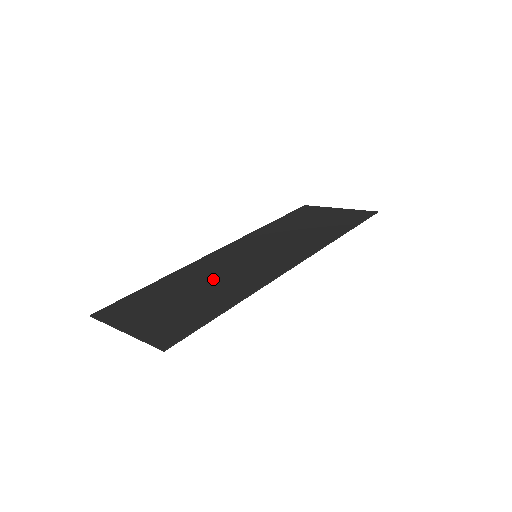
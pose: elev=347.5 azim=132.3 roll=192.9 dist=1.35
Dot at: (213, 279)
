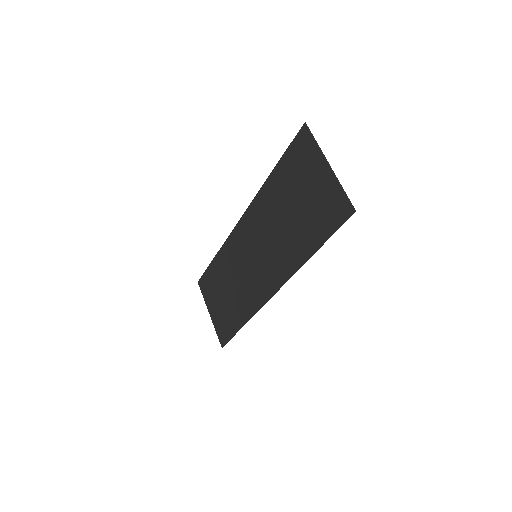
Dot at: (235, 281)
